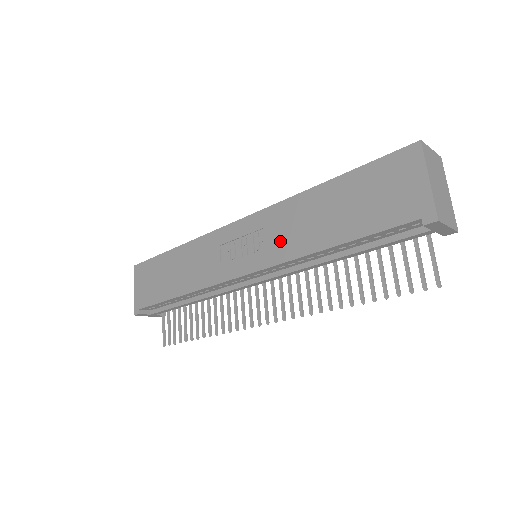
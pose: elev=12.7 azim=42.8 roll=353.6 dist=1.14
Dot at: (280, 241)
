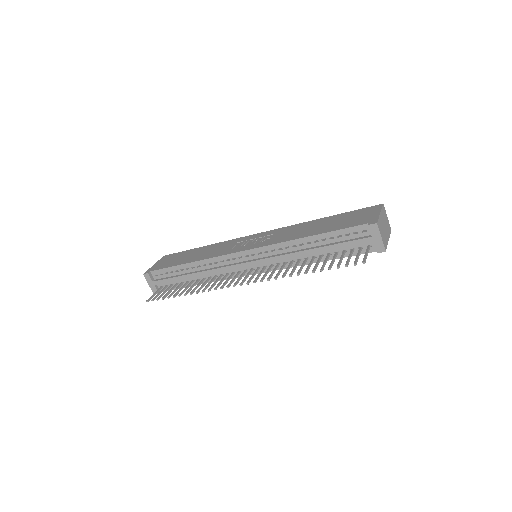
Dot at: (280, 237)
